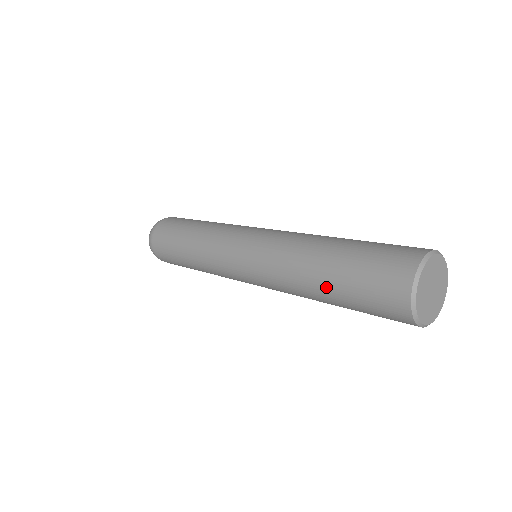
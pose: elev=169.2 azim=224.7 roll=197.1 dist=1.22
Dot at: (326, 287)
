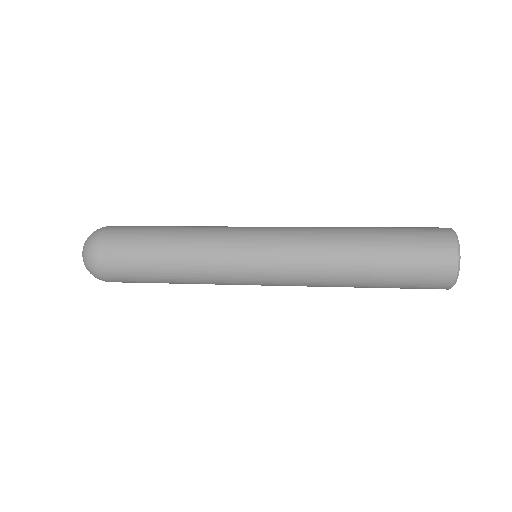
Dot at: (373, 270)
